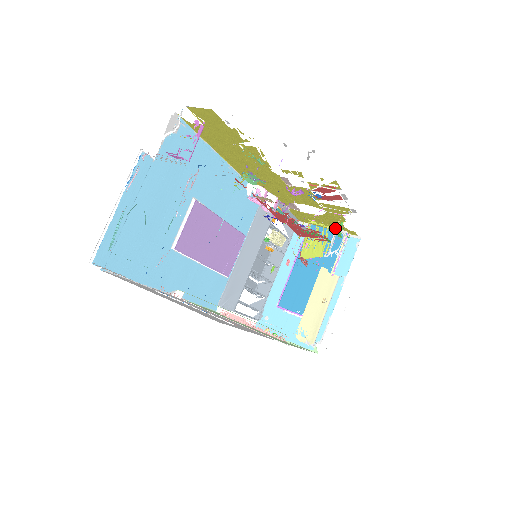
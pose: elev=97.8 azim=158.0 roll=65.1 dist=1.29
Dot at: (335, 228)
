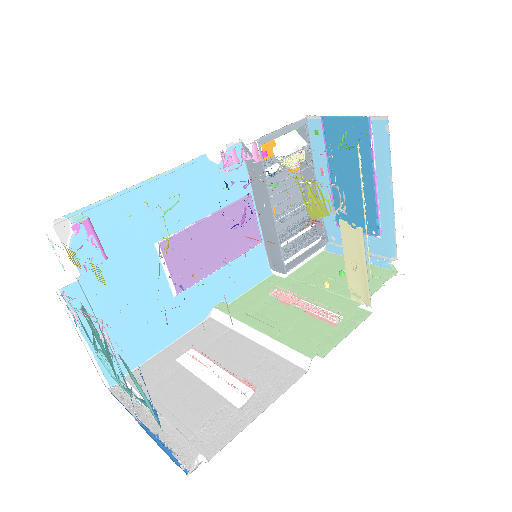
Dot at: occluded
